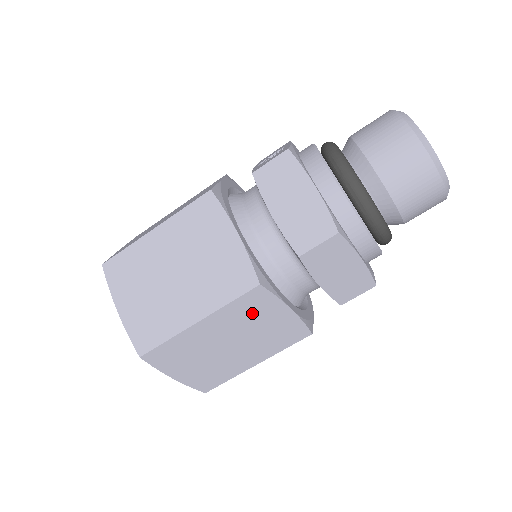
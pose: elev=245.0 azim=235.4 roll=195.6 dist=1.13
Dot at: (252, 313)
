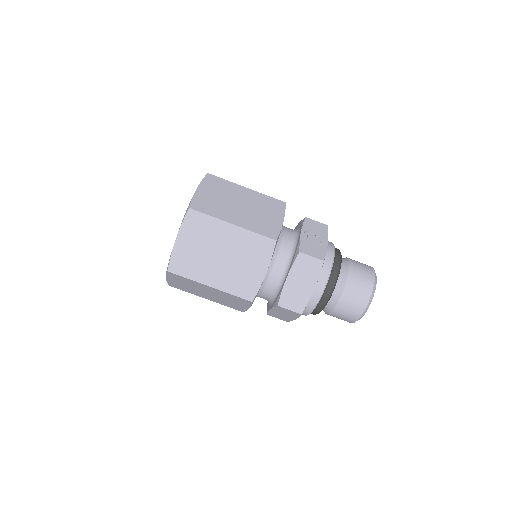
Dot at: (234, 299)
